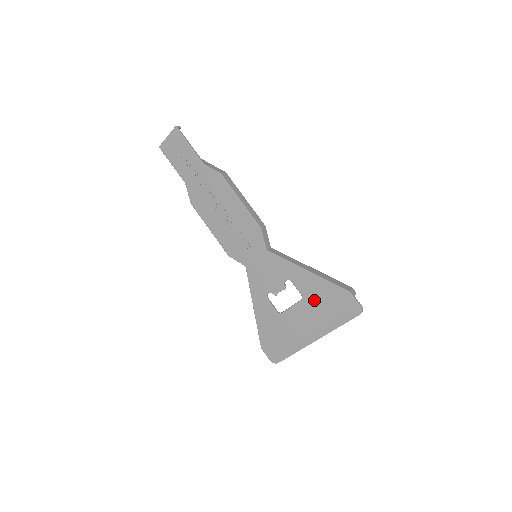
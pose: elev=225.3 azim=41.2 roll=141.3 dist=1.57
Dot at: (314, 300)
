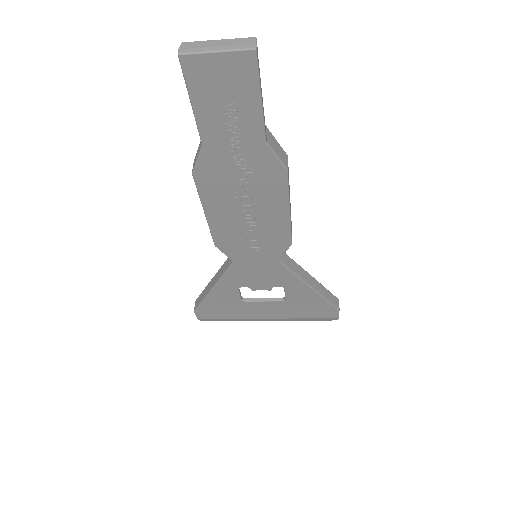
Dot at: (296, 305)
